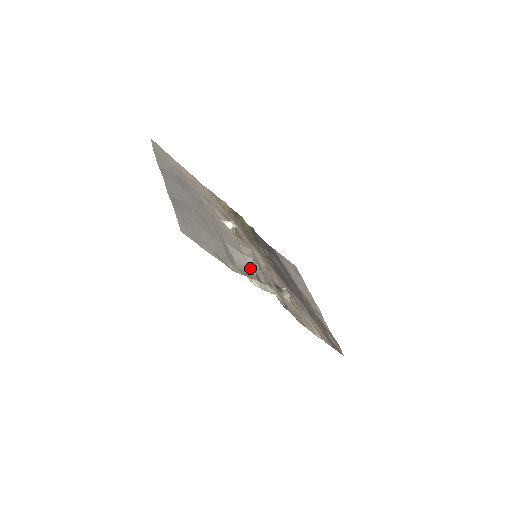
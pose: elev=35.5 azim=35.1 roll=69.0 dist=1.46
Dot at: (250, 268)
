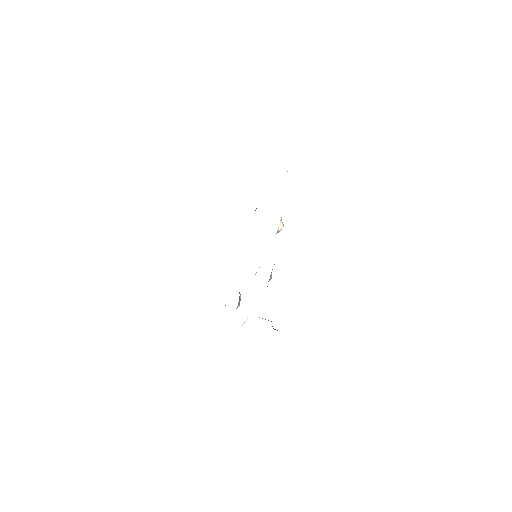
Dot at: occluded
